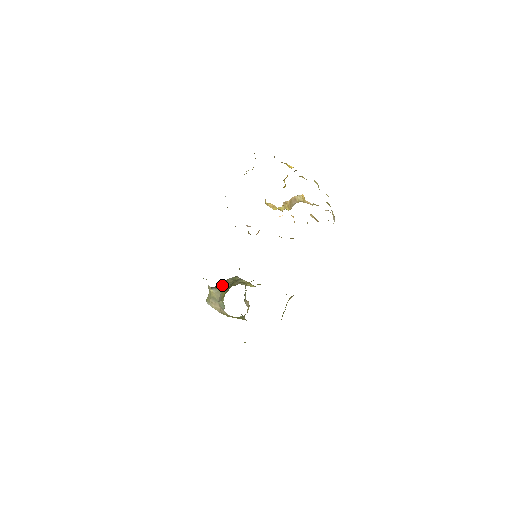
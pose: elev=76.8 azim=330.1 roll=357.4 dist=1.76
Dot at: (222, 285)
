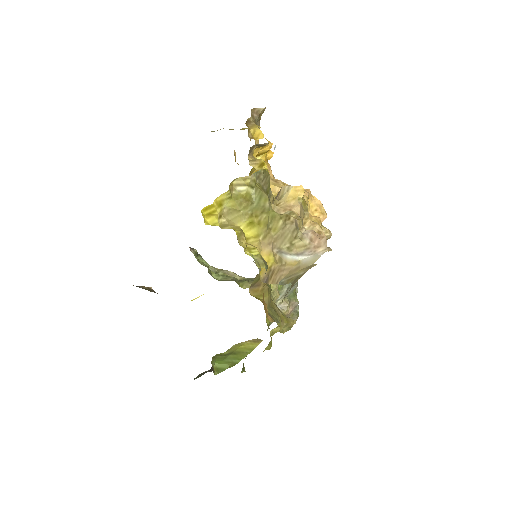
Dot at: (234, 274)
